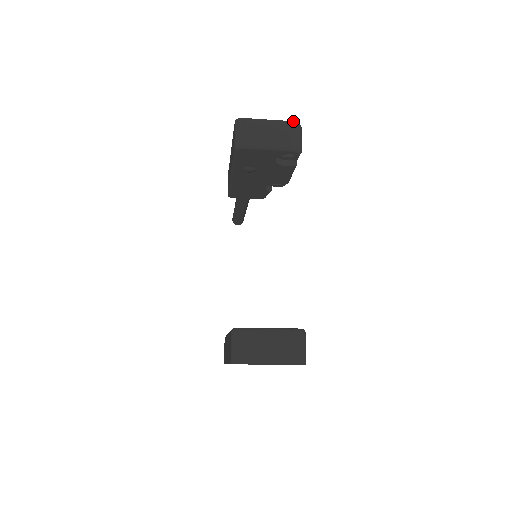
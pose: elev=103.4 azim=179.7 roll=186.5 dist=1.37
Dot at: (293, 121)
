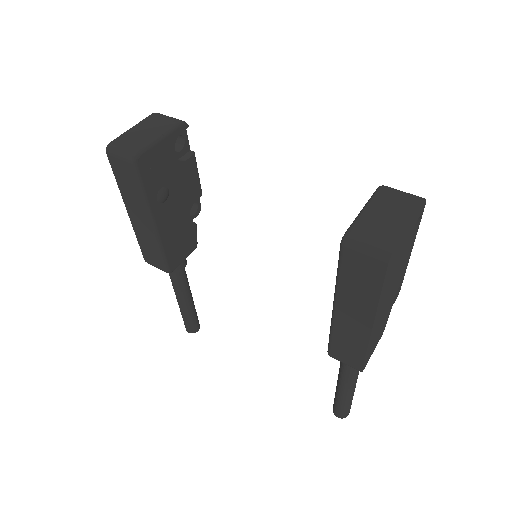
Dot at: (153, 113)
